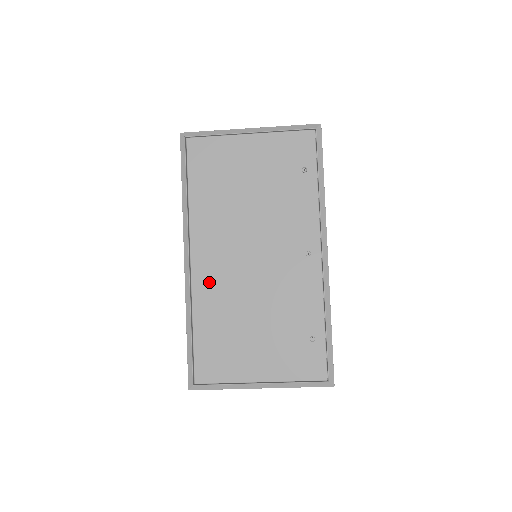
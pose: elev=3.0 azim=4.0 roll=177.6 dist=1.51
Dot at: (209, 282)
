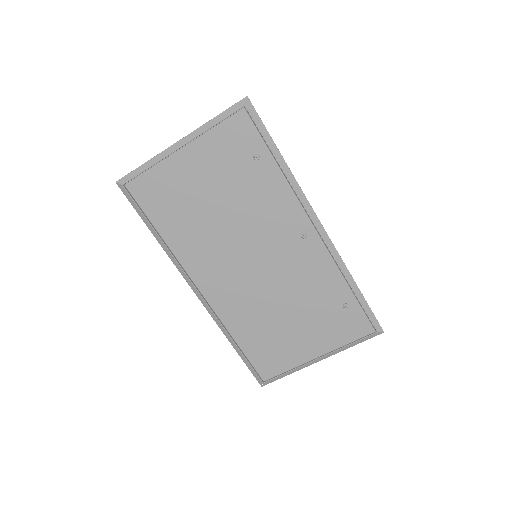
Dot at: (228, 302)
